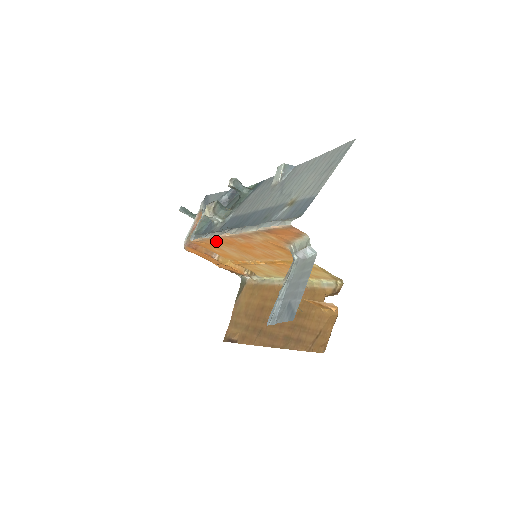
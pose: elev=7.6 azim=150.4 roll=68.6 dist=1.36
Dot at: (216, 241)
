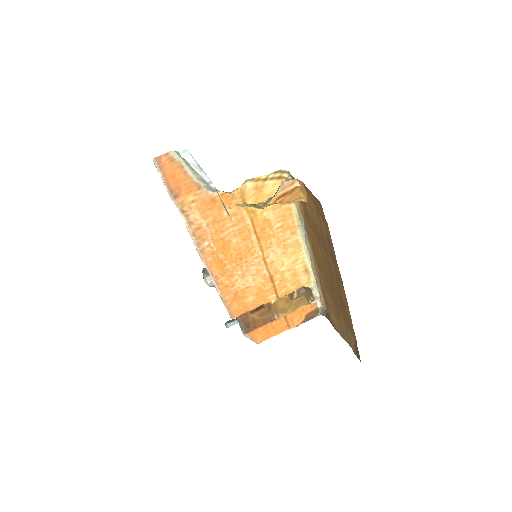
Dot at: (222, 282)
